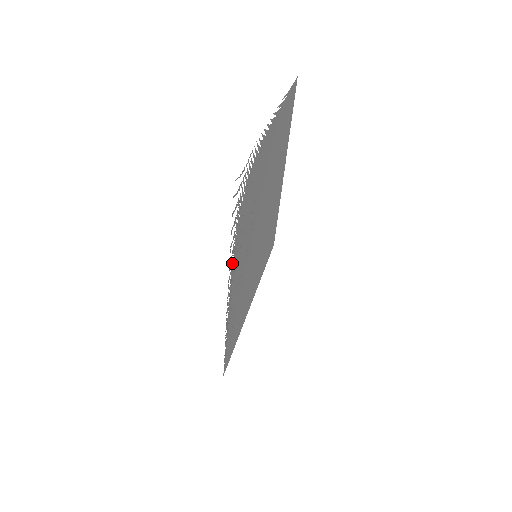
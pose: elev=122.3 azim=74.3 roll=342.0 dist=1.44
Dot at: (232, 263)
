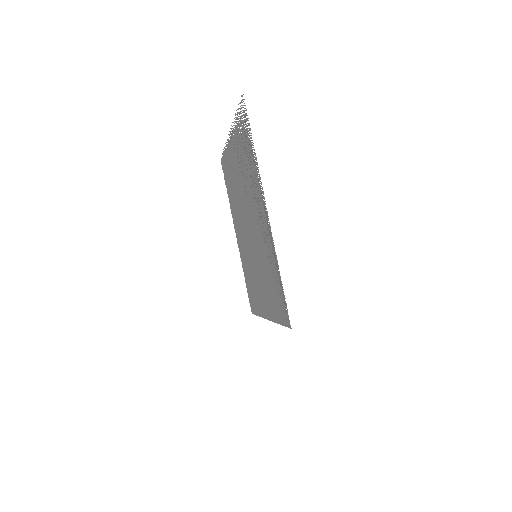
Dot at: (258, 181)
